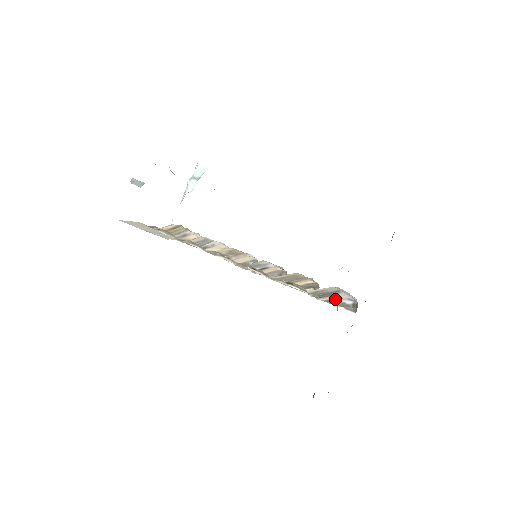
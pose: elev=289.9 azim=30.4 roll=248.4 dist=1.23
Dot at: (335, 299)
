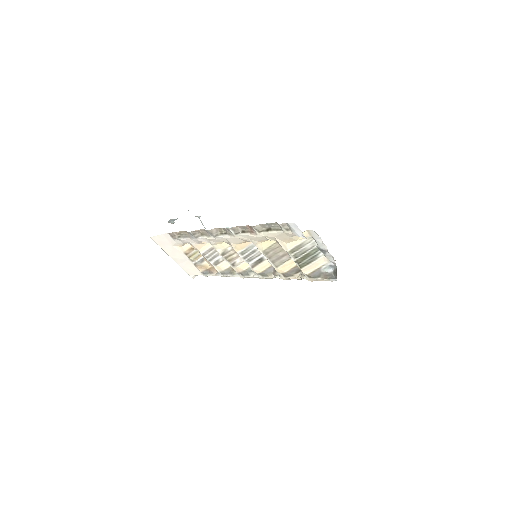
Dot at: (318, 271)
